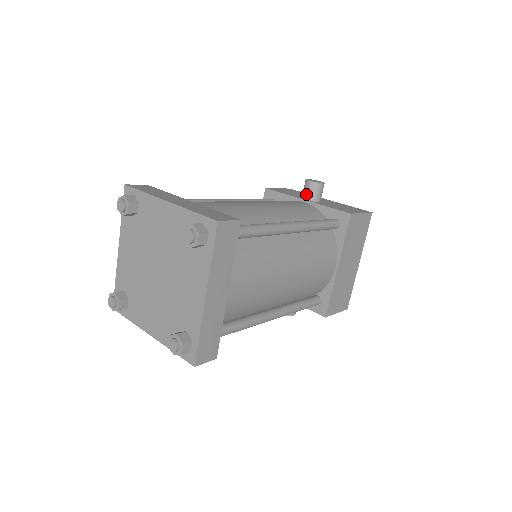
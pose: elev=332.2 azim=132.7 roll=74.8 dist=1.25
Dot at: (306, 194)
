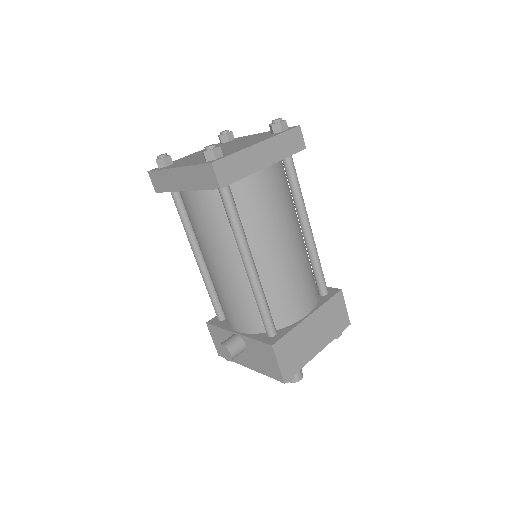
Dot at: occluded
